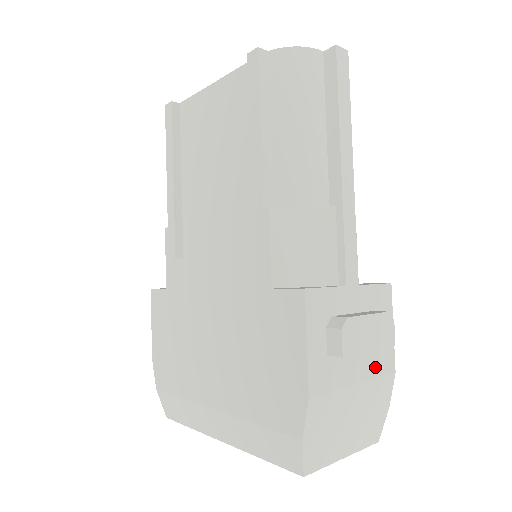
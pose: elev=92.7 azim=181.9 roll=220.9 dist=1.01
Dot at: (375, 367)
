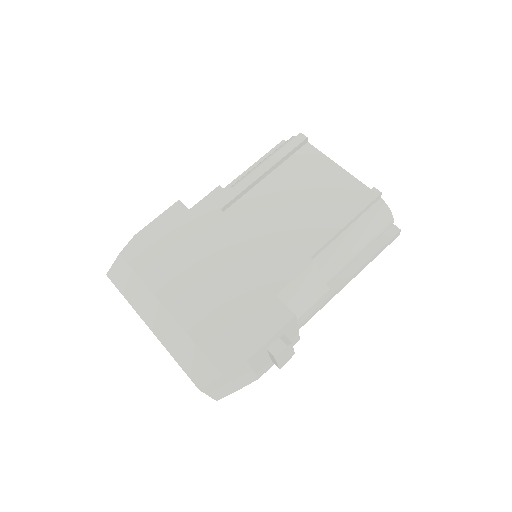
Dot at: (261, 369)
